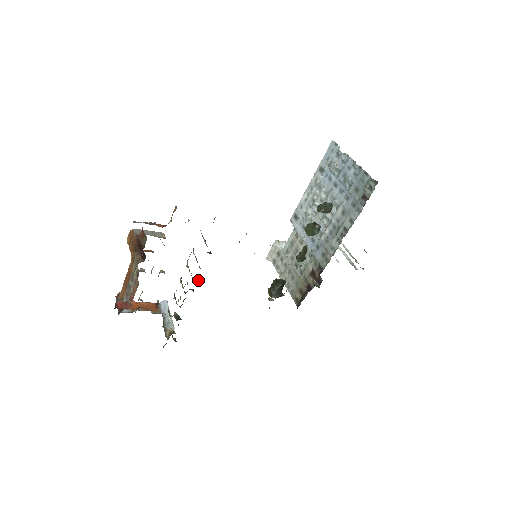
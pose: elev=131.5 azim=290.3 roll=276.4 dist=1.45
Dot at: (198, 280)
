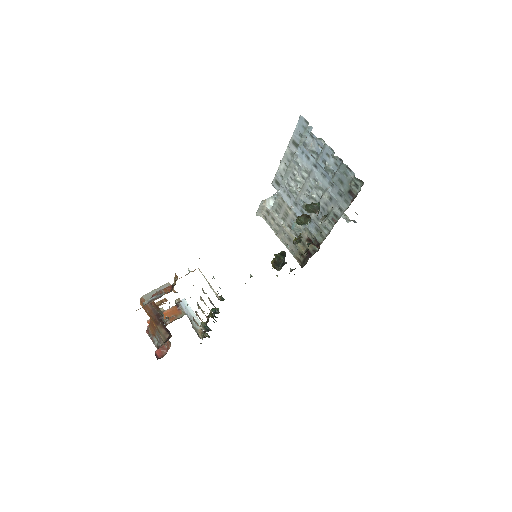
Dot at: (217, 313)
